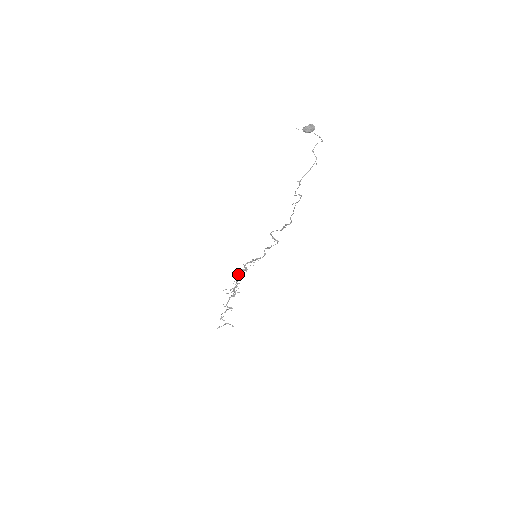
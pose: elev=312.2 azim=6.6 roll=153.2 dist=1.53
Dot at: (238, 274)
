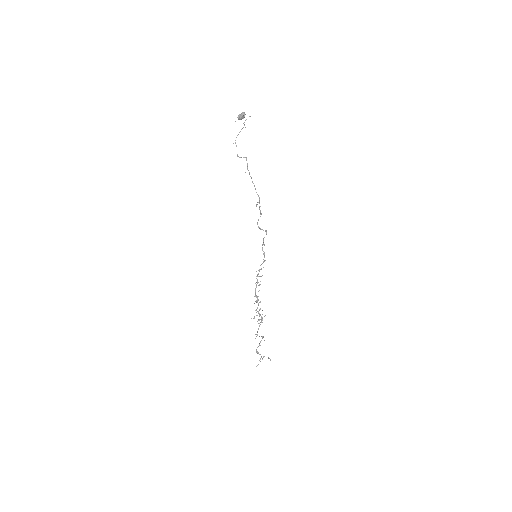
Dot at: occluded
